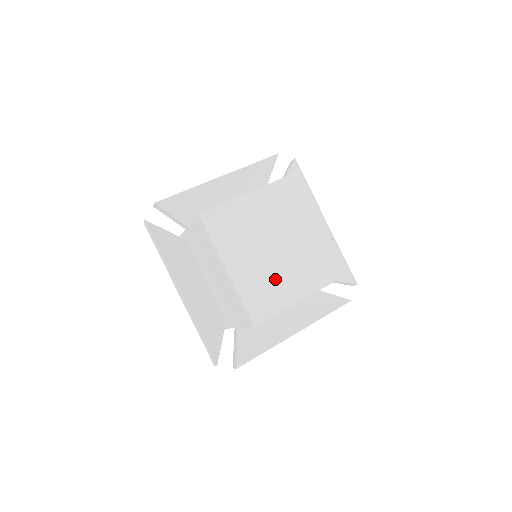
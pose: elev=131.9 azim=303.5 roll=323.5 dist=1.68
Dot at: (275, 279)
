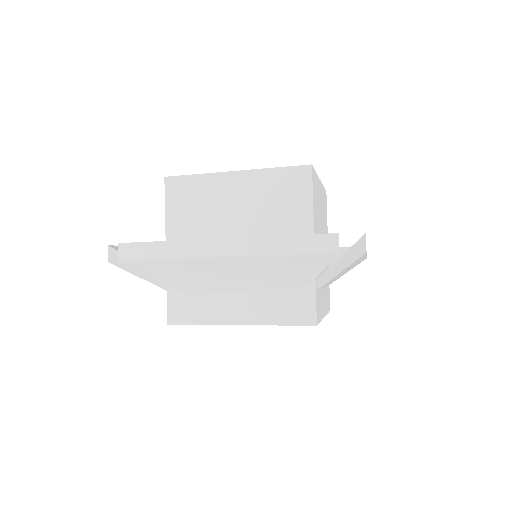
Dot at: occluded
